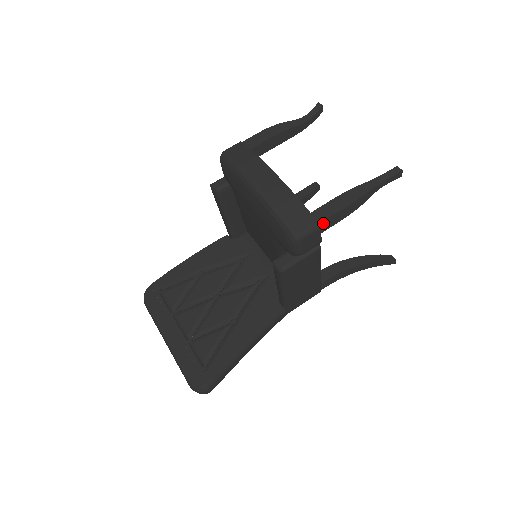
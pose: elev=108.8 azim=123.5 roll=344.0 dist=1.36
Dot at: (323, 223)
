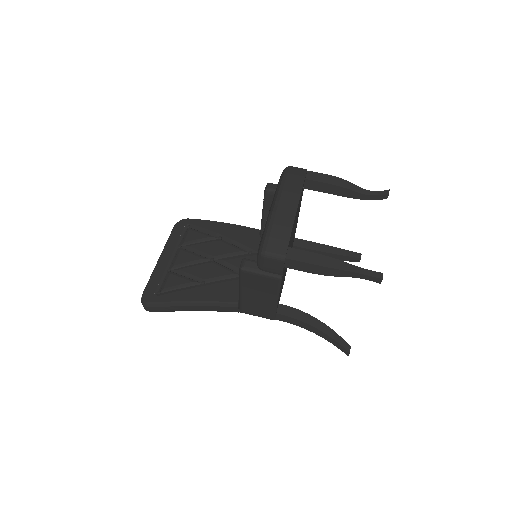
Dot at: (290, 260)
